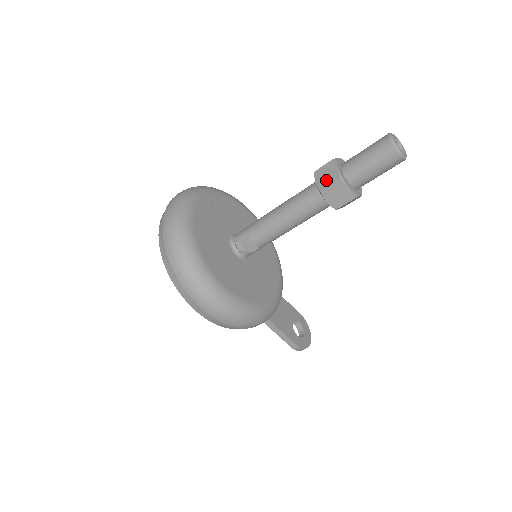
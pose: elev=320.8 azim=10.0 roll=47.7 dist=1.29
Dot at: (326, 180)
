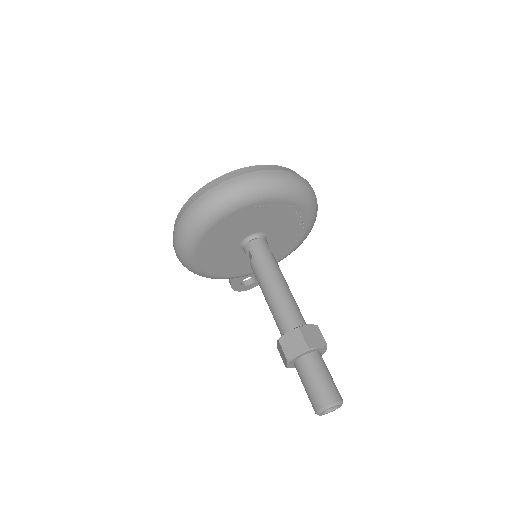
Dot at: (288, 344)
